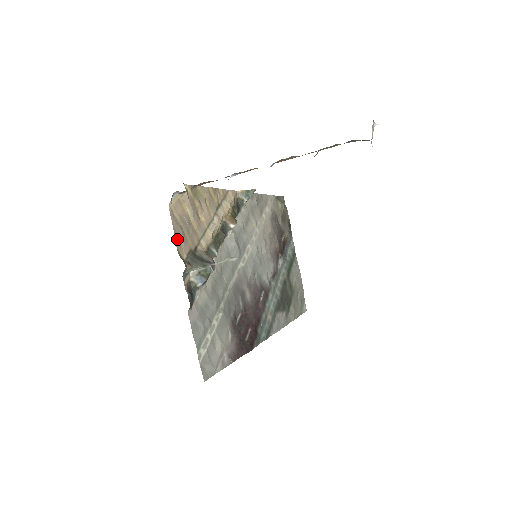
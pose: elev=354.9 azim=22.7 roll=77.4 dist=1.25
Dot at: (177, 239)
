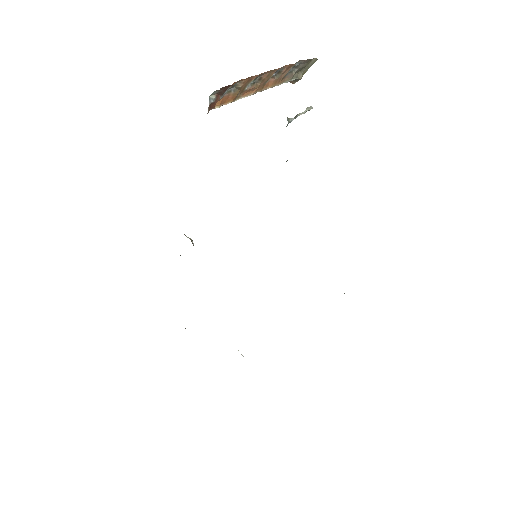
Dot at: occluded
